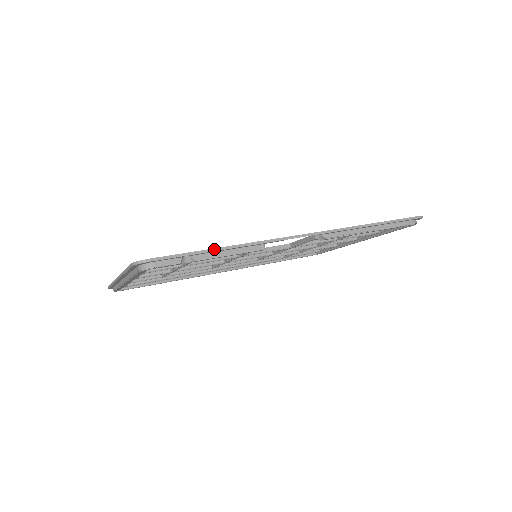
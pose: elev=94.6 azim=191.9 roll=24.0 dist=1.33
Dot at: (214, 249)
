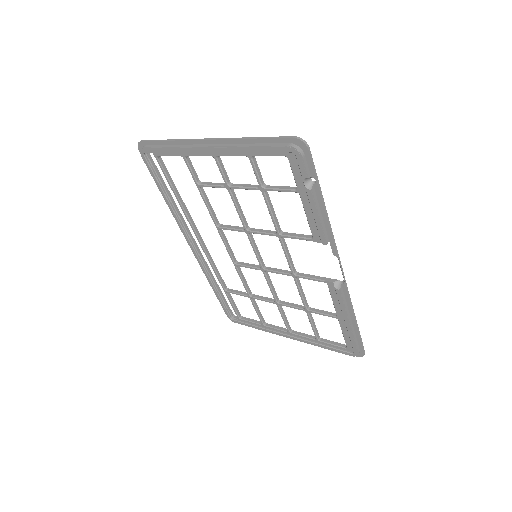
Dot at: occluded
